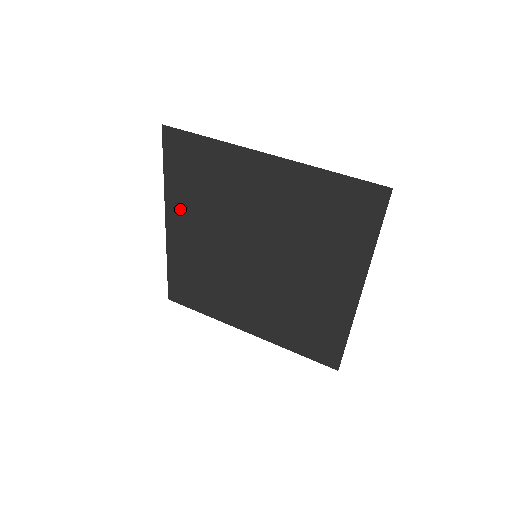
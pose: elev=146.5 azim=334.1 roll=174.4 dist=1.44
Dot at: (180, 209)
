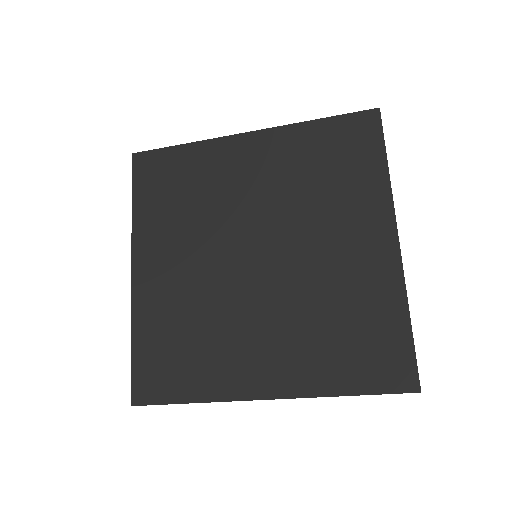
Dot at: (152, 241)
